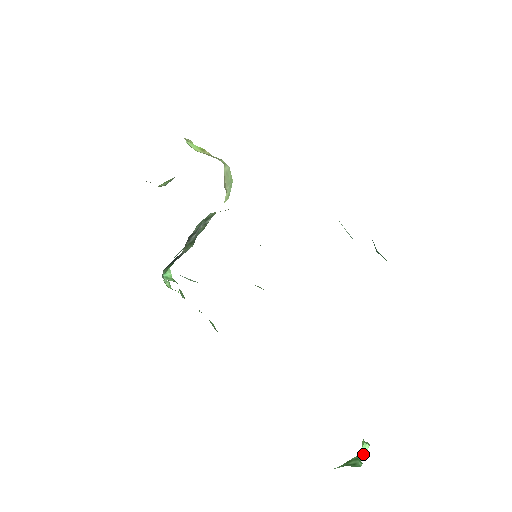
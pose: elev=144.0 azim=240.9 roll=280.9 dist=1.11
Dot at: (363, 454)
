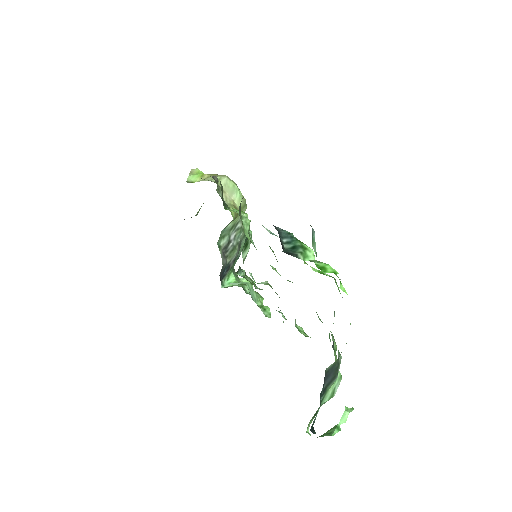
Dot at: (343, 421)
